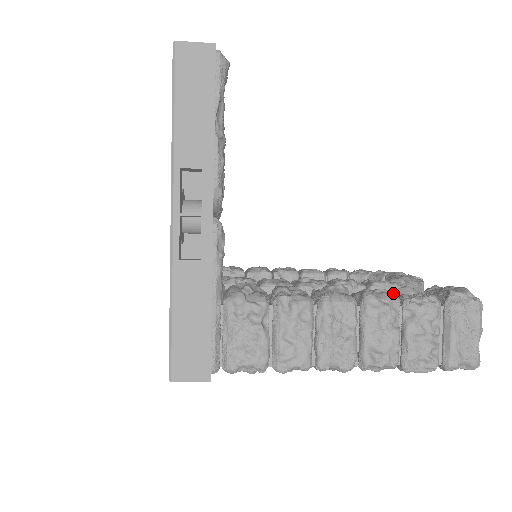
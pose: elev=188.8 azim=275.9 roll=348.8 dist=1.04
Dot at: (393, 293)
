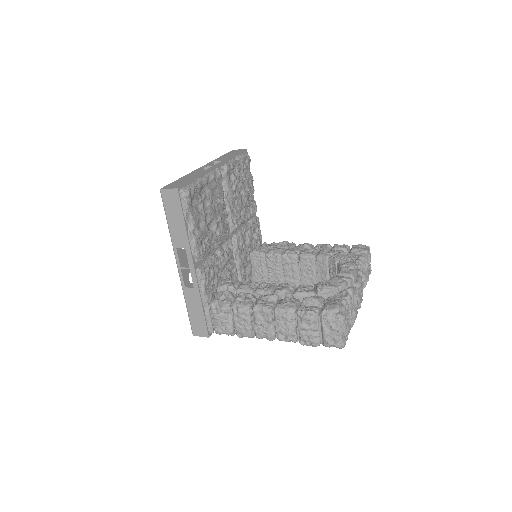
Dot at: (295, 305)
